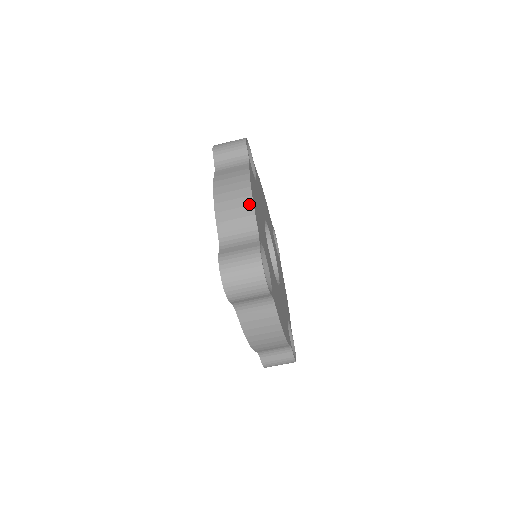
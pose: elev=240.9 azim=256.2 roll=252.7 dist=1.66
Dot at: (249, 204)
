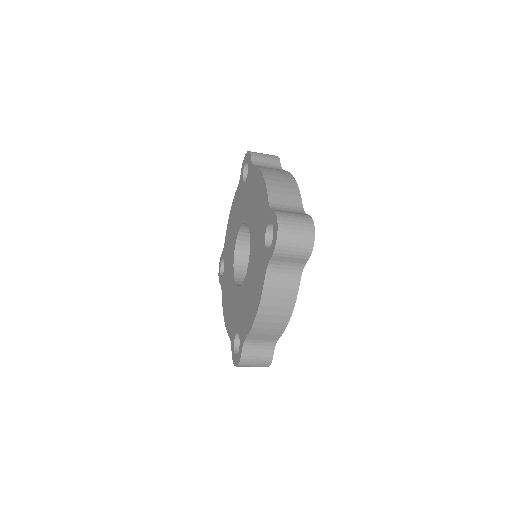
Dot at: (296, 188)
